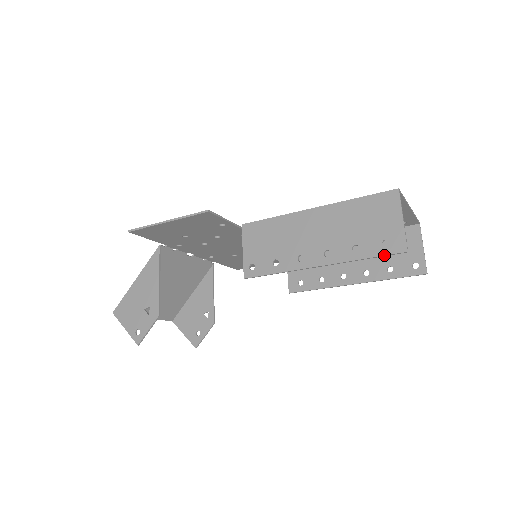
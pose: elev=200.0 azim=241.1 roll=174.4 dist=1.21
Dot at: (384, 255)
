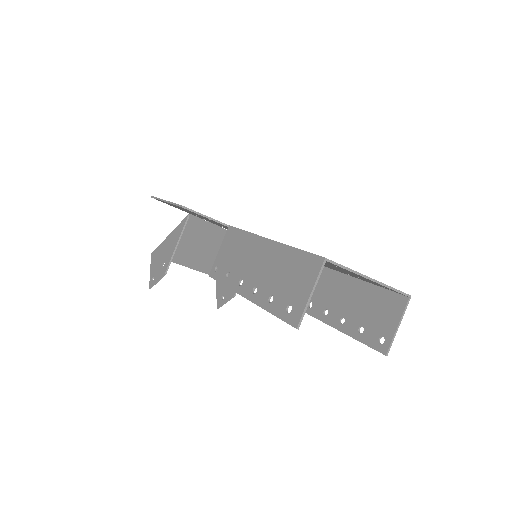
Dot at: (282, 320)
